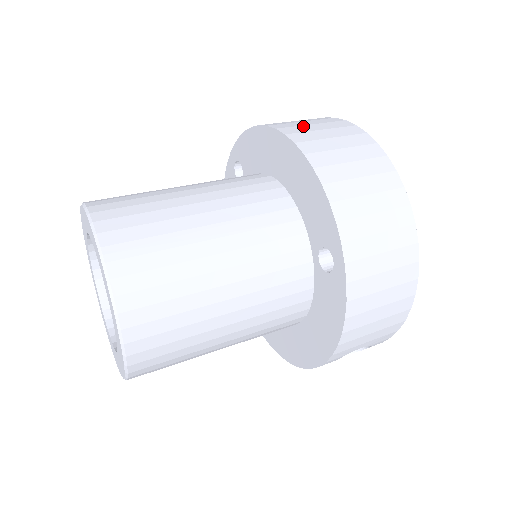
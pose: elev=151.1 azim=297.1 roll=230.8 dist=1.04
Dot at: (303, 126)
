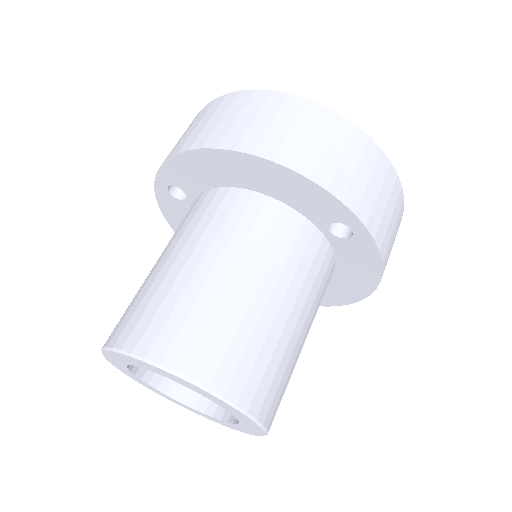
Dot at: (234, 127)
